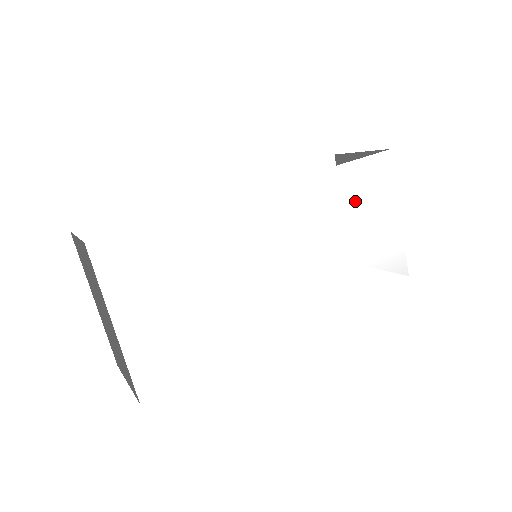
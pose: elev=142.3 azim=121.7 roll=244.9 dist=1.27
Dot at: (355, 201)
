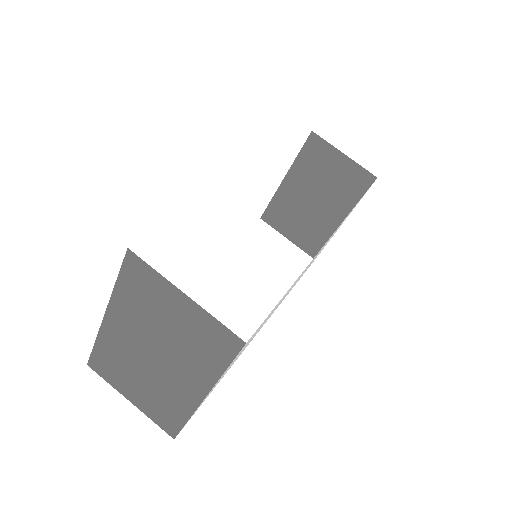
Dot at: occluded
